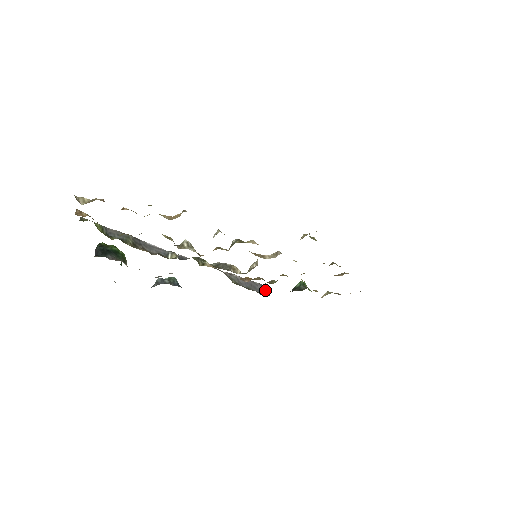
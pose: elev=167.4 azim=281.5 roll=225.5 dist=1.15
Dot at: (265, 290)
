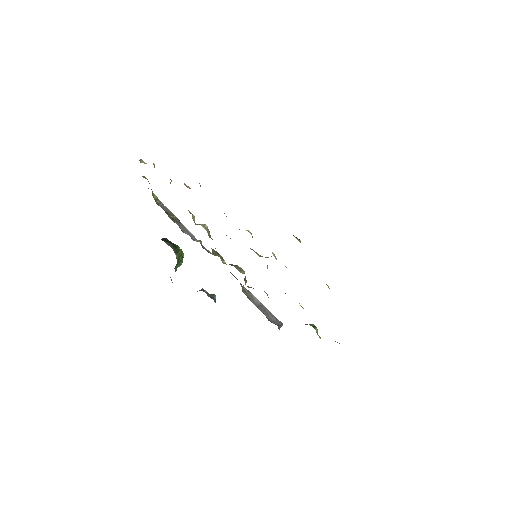
Dot at: (278, 323)
